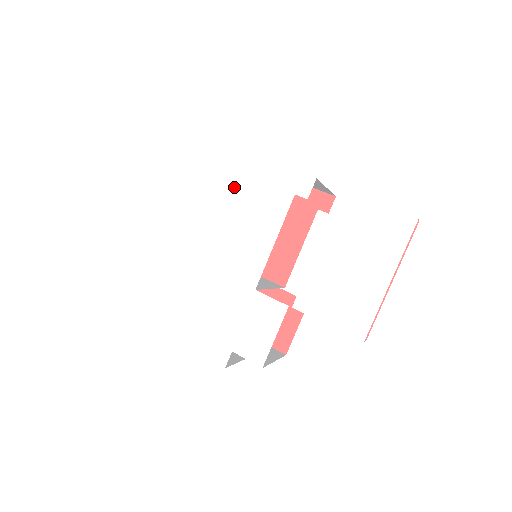
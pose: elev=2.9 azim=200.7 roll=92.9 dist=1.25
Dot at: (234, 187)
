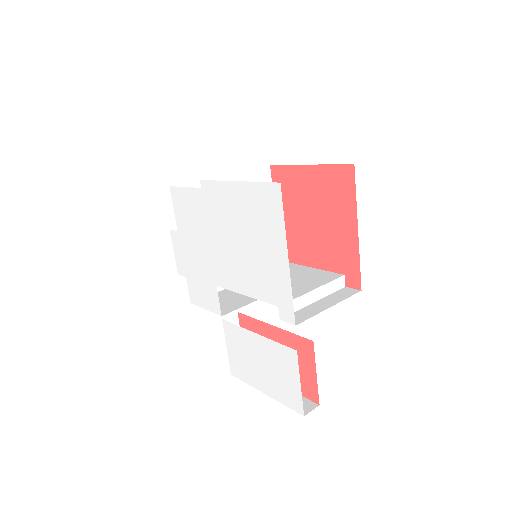
Dot at: (260, 241)
